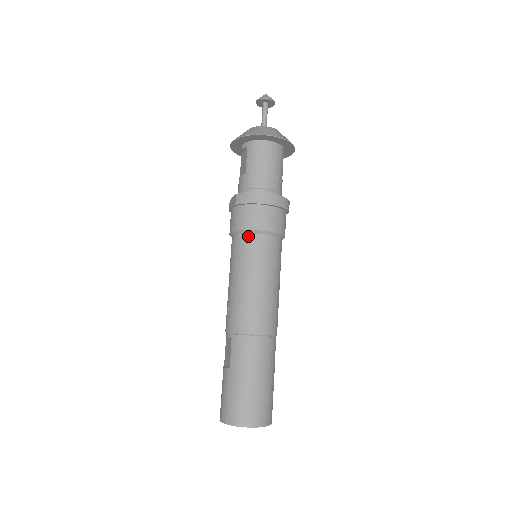
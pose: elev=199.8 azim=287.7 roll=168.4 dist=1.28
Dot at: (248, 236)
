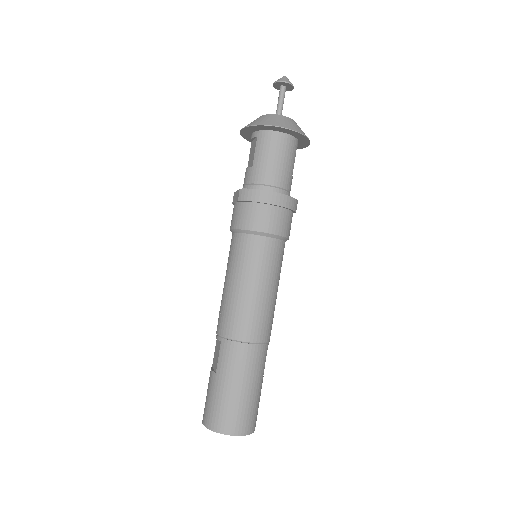
Dot at: (248, 236)
